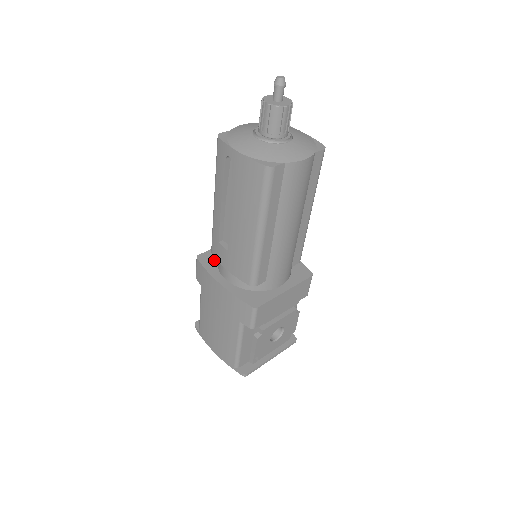
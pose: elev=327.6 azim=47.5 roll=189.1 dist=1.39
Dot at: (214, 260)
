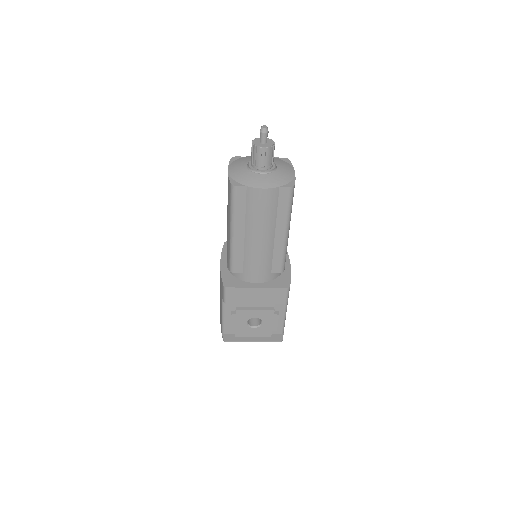
Dot at: occluded
